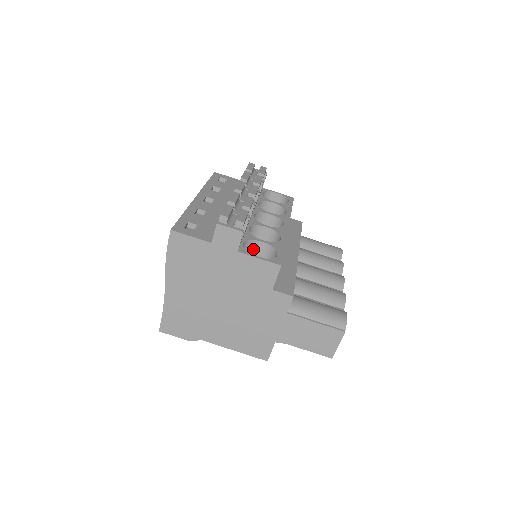
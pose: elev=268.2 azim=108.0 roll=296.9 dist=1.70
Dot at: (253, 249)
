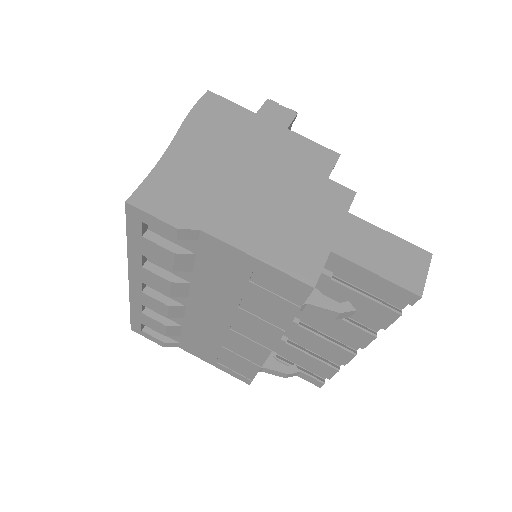
Dot at: occluded
